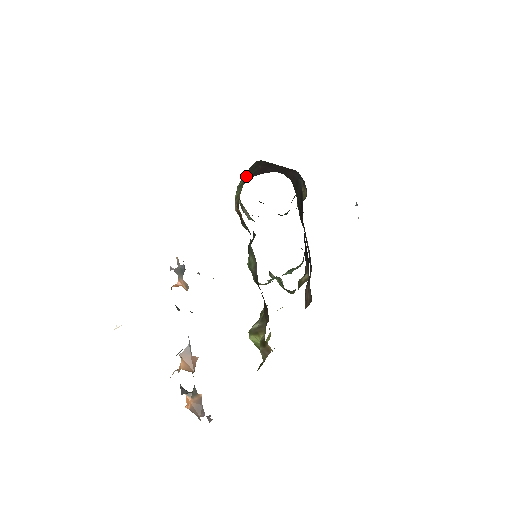
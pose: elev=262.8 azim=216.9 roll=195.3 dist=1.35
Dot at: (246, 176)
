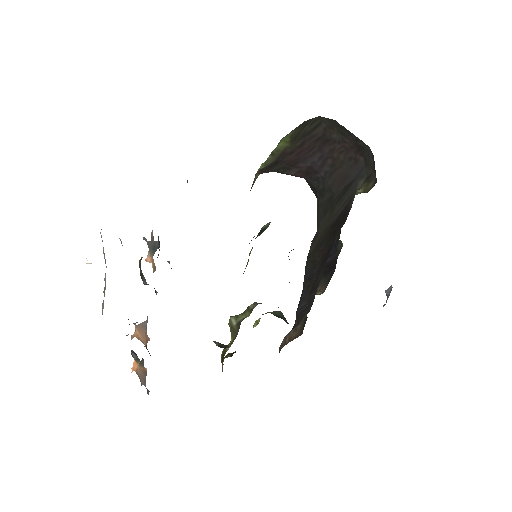
Dot at: (287, 141)
